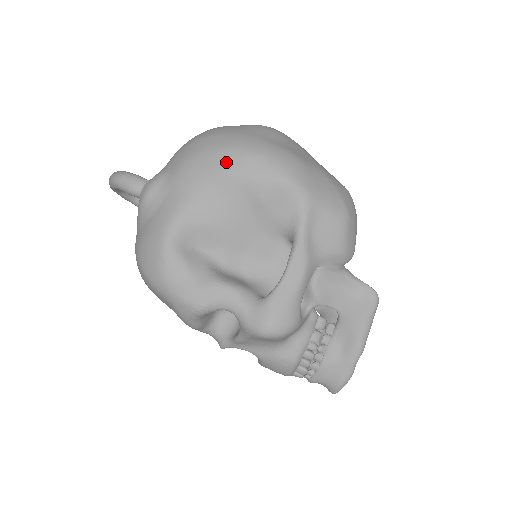
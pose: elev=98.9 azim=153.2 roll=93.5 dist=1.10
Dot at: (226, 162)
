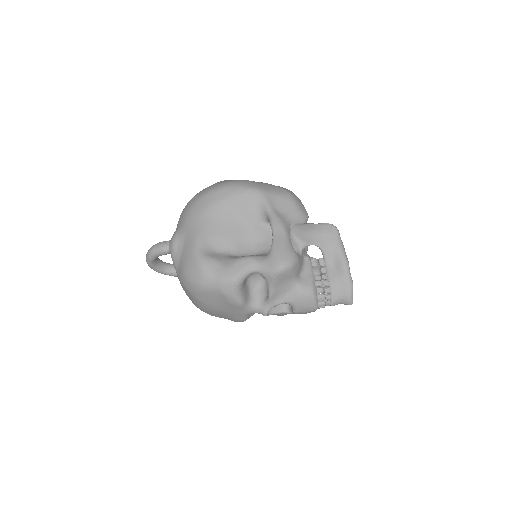
Dot at: (209, 199)
